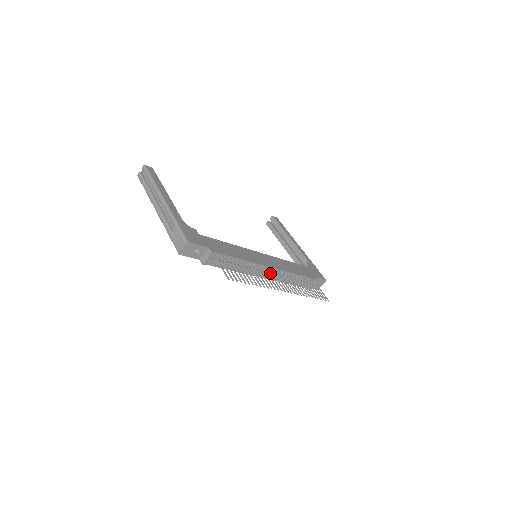
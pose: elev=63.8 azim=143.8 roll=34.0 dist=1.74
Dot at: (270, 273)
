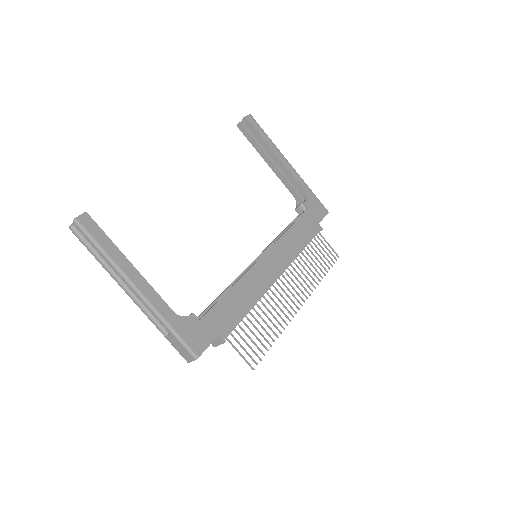
Dot at: (281, 287)
